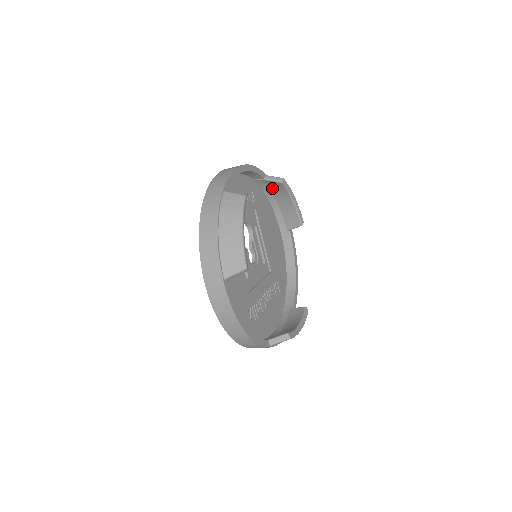
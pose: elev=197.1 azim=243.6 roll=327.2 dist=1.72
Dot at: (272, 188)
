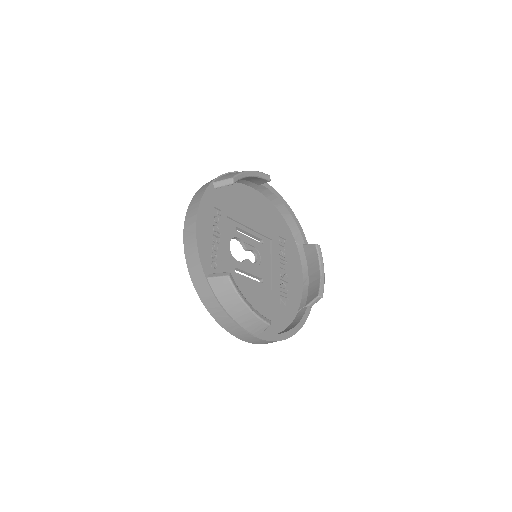
Dot at: occluded
